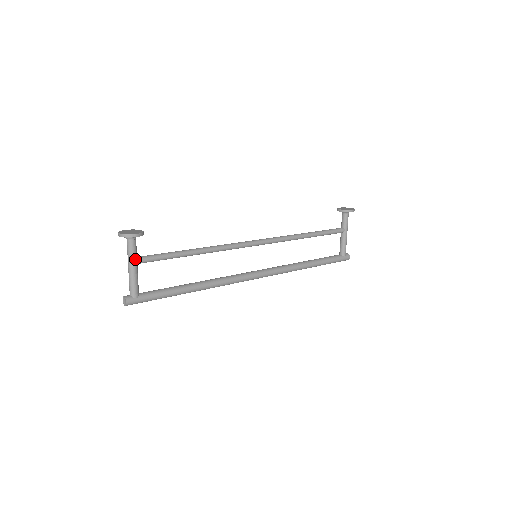
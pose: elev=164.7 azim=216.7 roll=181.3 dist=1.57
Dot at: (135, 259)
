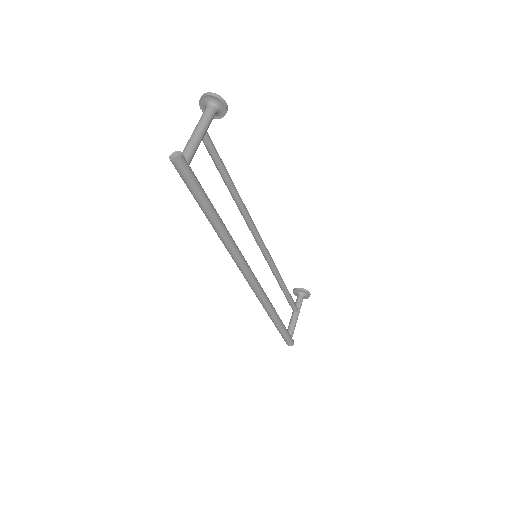
Dot at: (207, 128)
